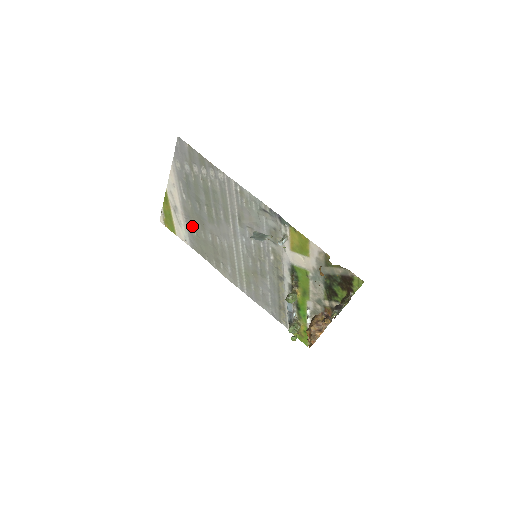
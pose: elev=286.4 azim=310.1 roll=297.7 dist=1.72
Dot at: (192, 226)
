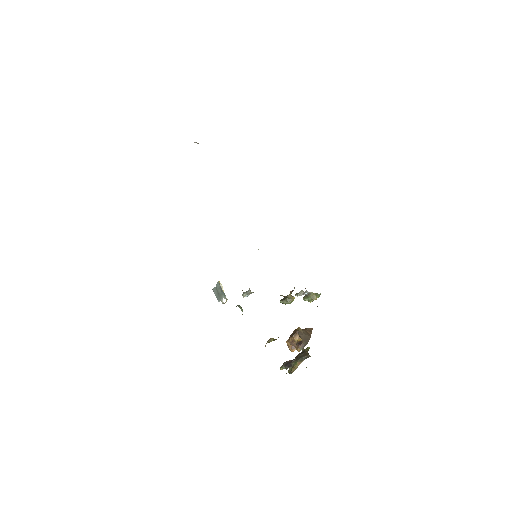
Dot at: occluded
